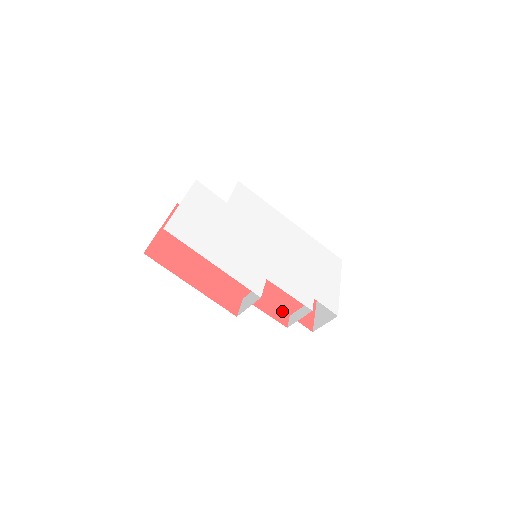
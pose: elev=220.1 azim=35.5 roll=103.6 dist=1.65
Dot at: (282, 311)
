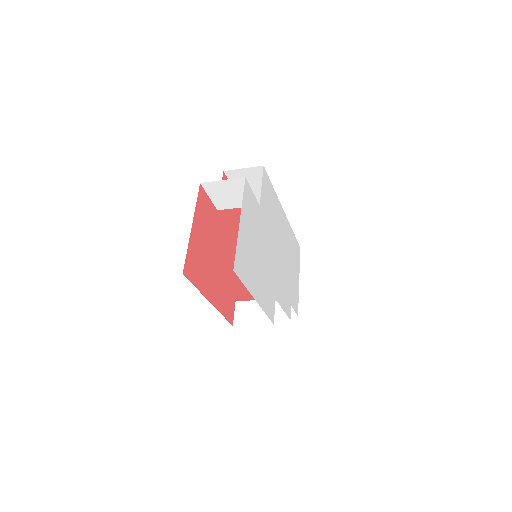
Dot at: occluded
